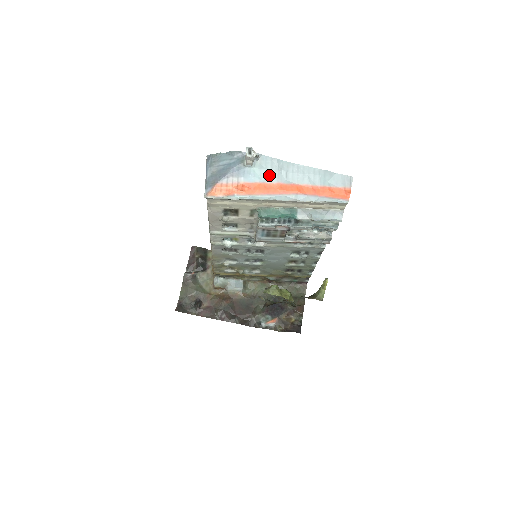
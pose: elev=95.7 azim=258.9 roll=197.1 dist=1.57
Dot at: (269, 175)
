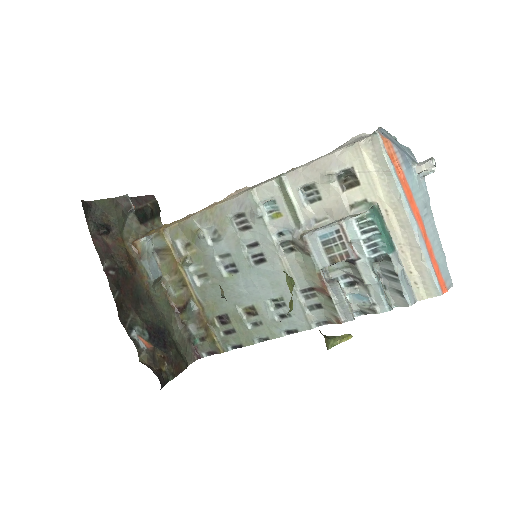
Dot at: (418, 196)
